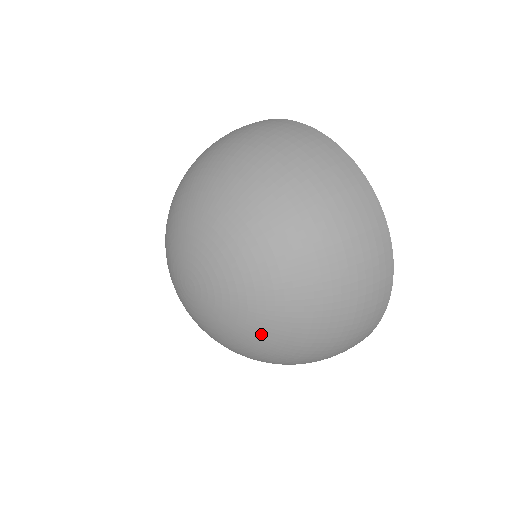
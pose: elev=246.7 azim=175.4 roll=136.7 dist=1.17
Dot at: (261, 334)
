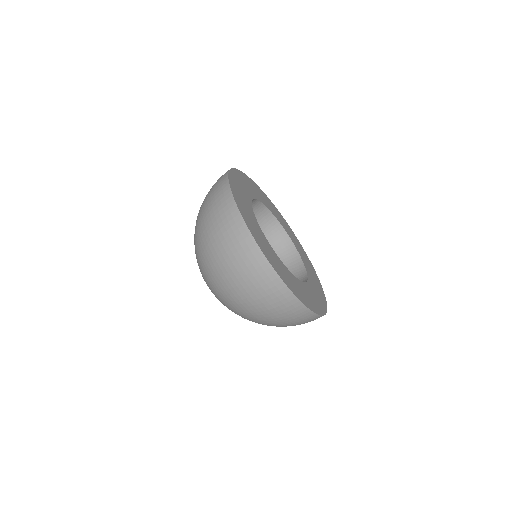
Dot at: occluded
